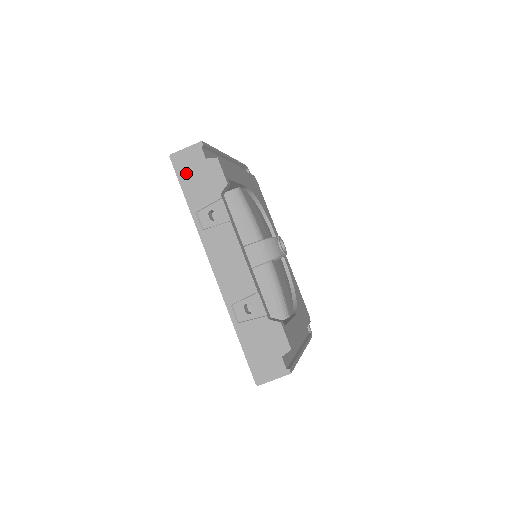
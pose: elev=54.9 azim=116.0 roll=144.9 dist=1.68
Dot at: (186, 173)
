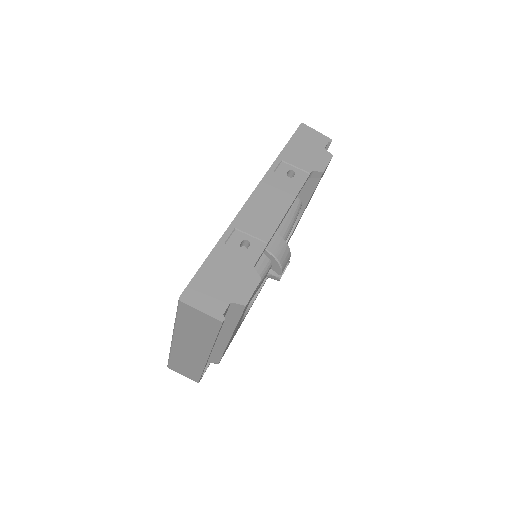
Dot at: (302, 140)
